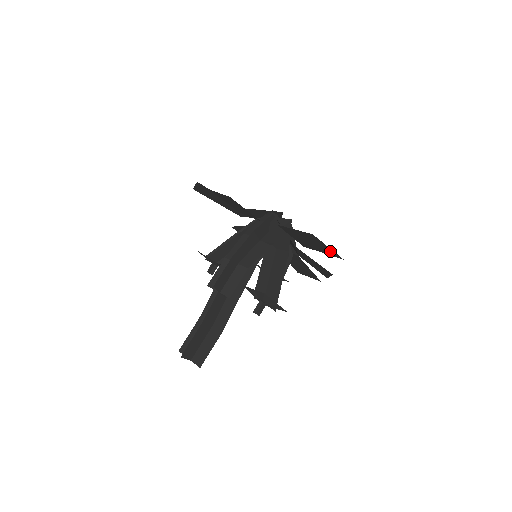
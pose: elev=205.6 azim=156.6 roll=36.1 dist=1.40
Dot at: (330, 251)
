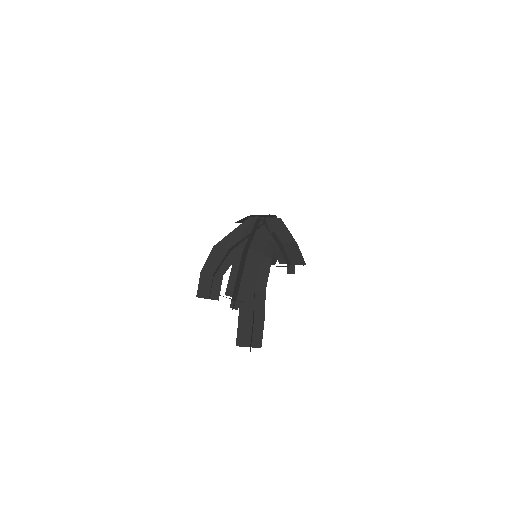
Dot at: occluded
